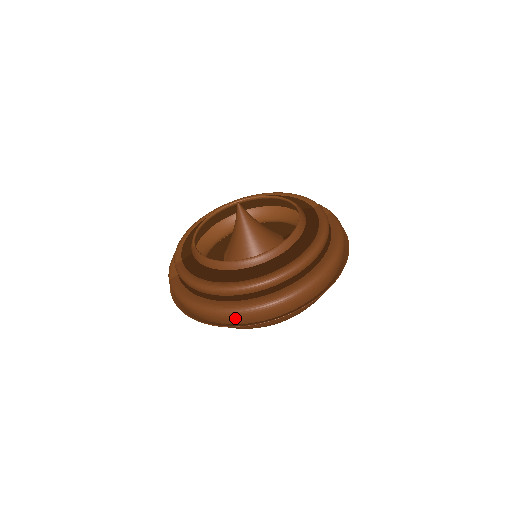
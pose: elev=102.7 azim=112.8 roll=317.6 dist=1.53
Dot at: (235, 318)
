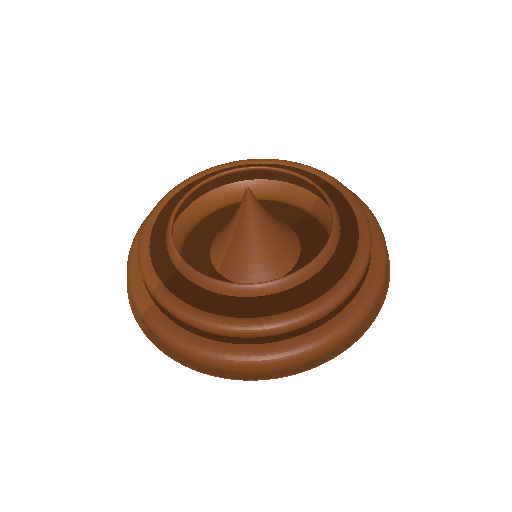
Dot at: (280, 367)
